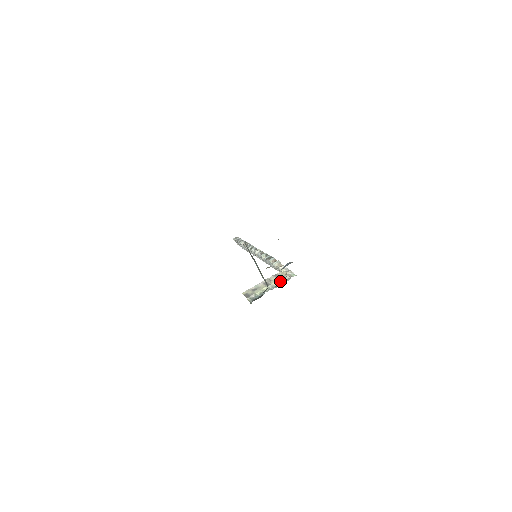
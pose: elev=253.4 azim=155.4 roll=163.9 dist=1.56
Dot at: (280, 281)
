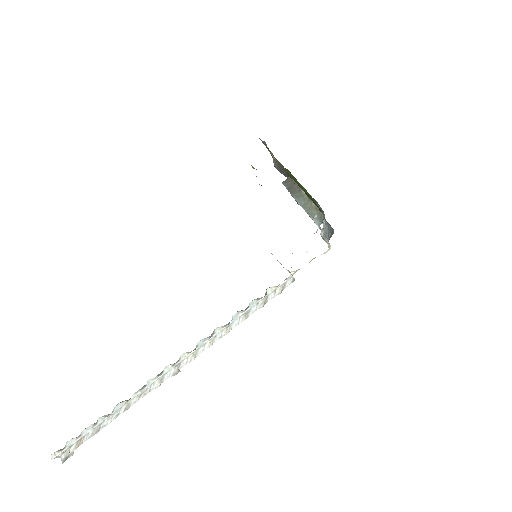
Dot at: occluded
